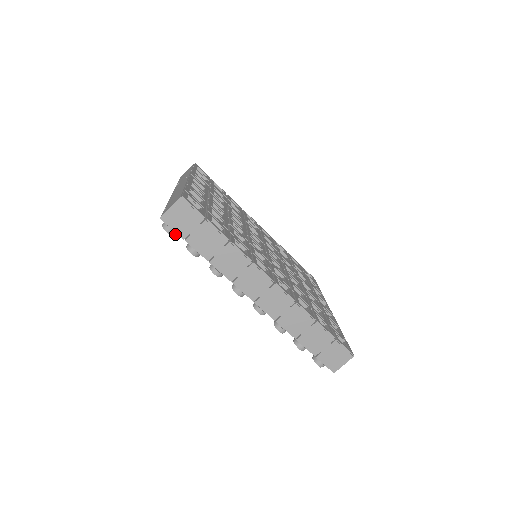
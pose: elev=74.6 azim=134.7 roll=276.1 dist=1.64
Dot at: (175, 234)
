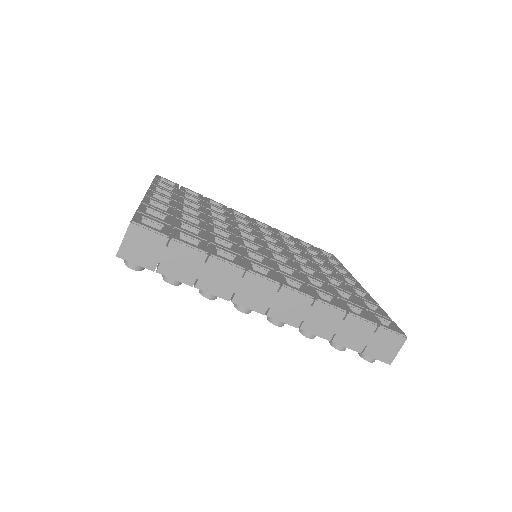
Dot at: (143, 268)
